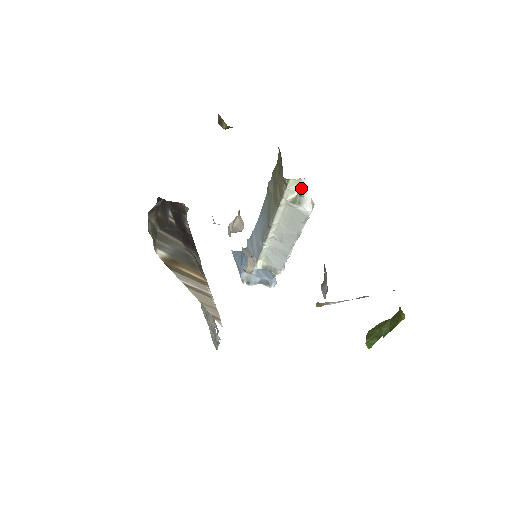
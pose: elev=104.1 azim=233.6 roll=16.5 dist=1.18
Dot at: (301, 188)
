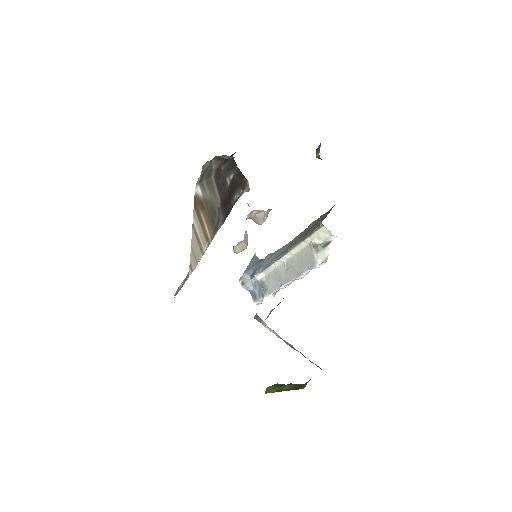
Dot at: (328, 242)
